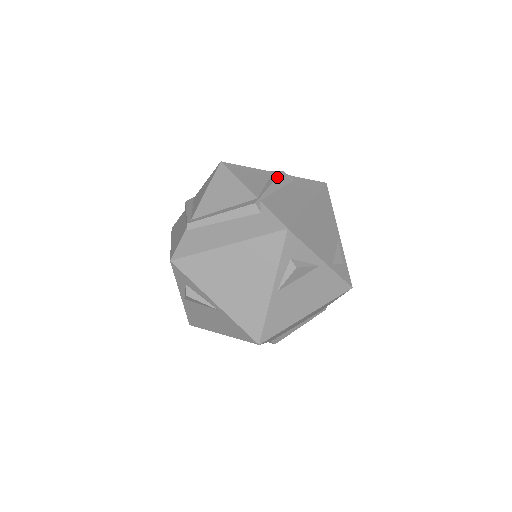
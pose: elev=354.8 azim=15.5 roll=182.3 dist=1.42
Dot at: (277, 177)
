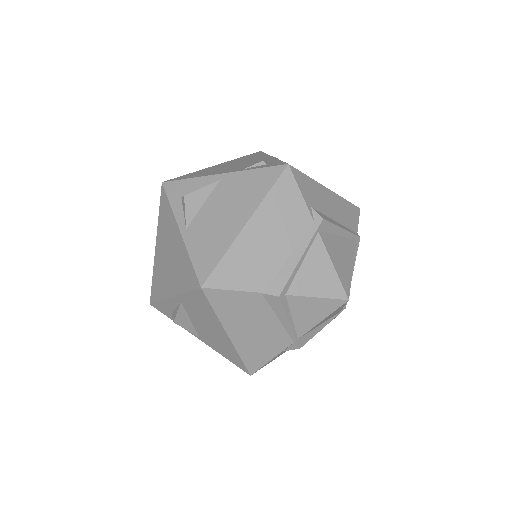
Dot at: occluded
